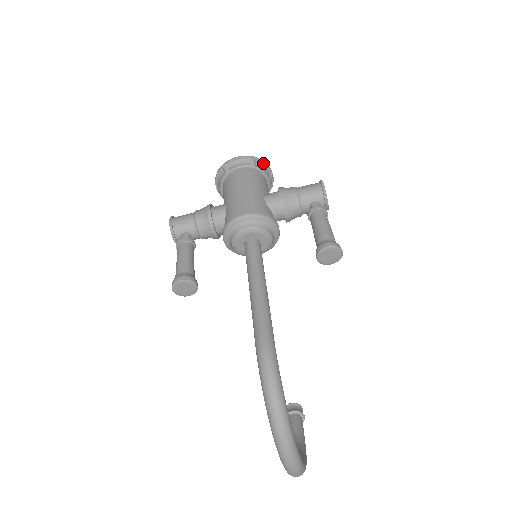
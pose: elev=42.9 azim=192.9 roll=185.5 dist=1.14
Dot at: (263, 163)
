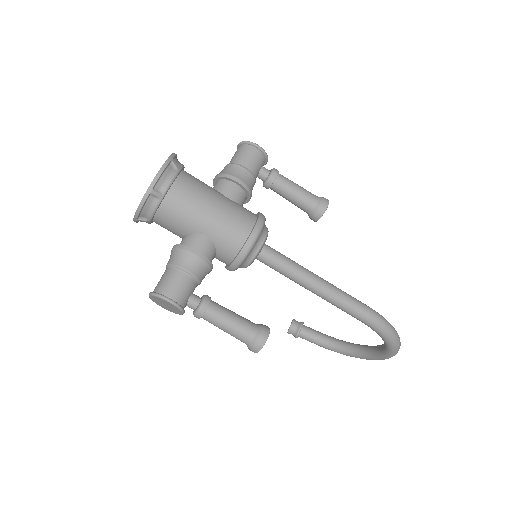
Dot at: (175, 156)
